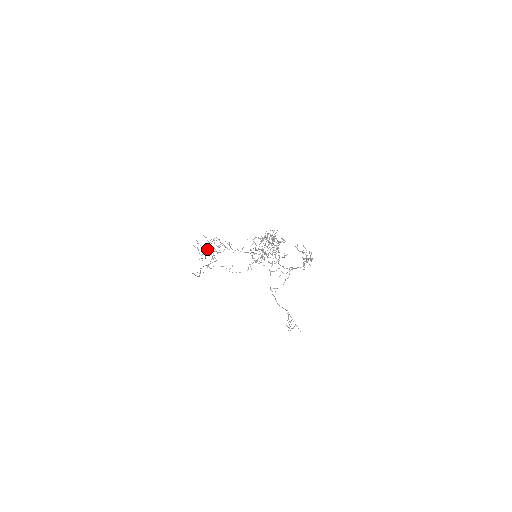
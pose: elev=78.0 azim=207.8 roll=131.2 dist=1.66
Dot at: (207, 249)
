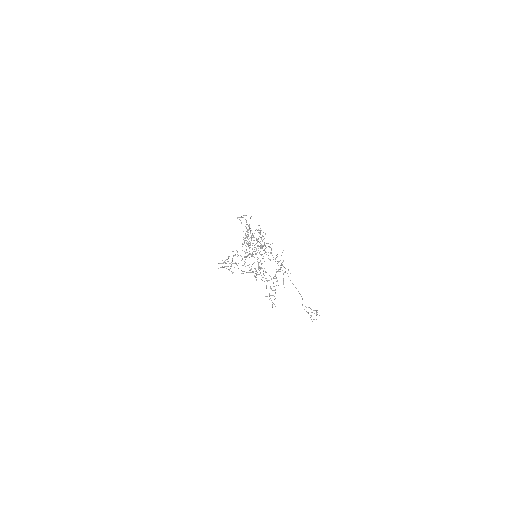
Dot at: occluded
